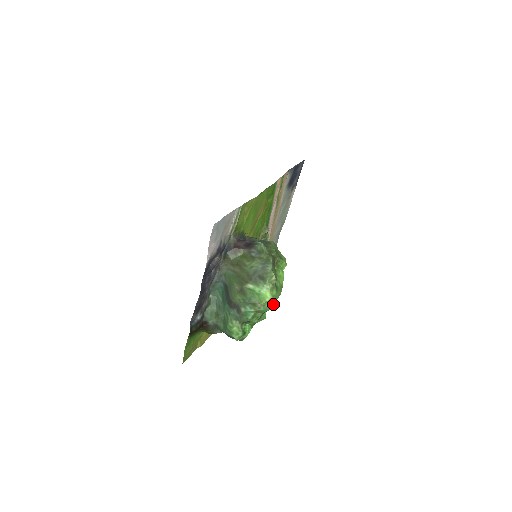
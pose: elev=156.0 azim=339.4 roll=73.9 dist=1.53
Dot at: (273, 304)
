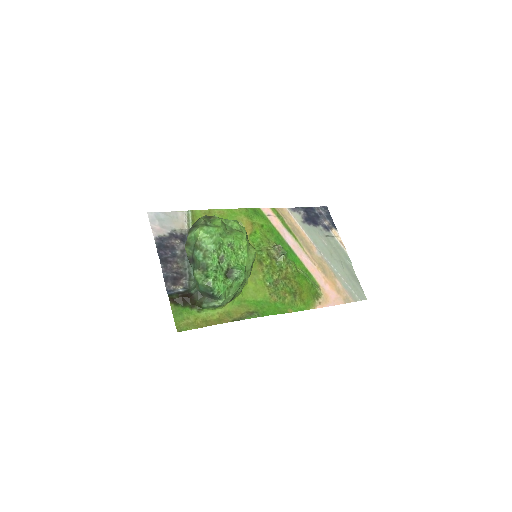
Dot at: (216, 241)
